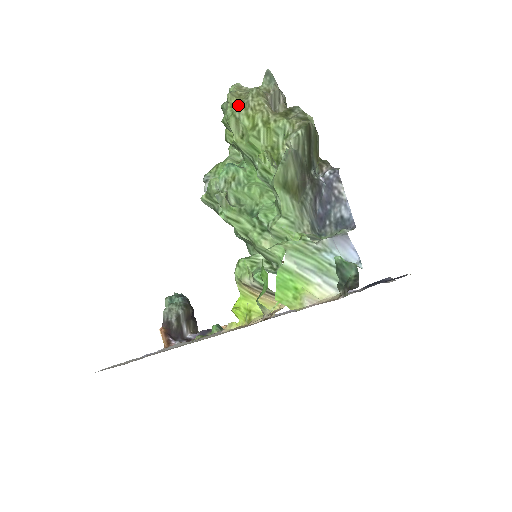
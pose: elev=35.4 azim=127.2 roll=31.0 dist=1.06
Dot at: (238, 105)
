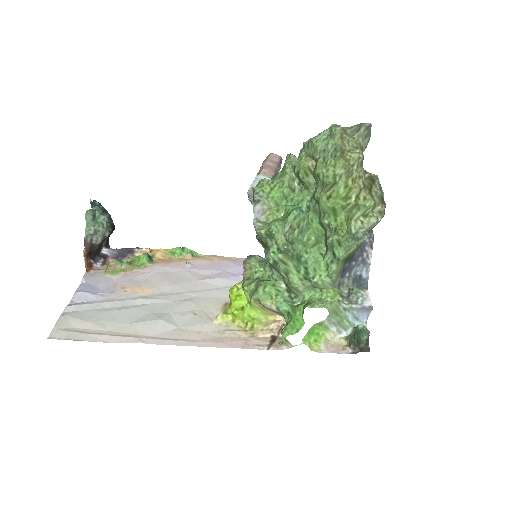
Dot at: (343, 171)
